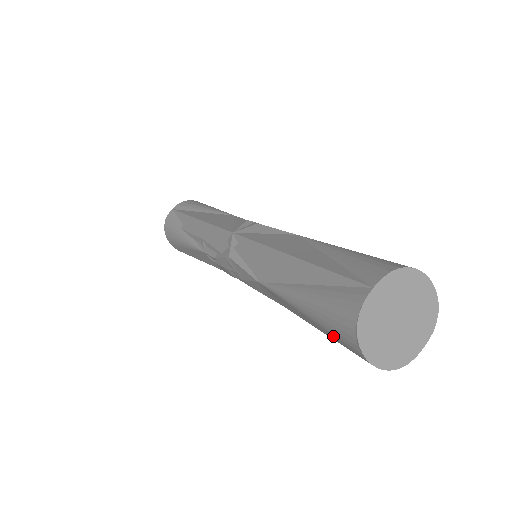
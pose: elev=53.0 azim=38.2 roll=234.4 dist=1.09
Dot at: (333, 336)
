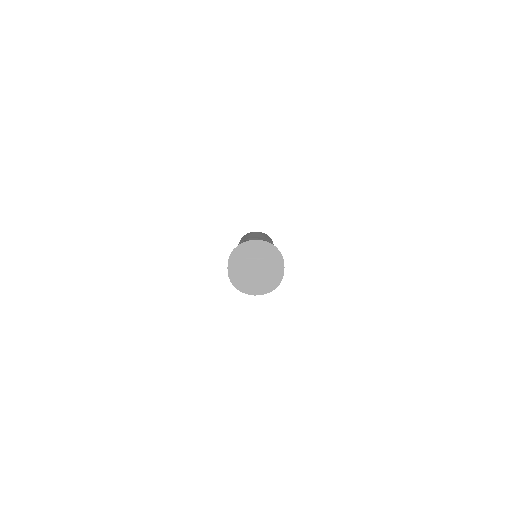
Dot at: occluded
